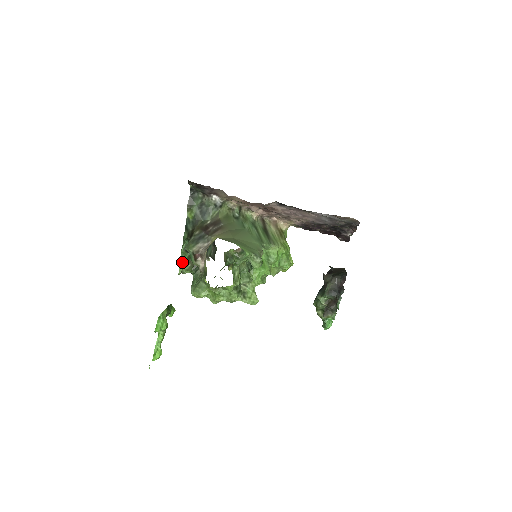
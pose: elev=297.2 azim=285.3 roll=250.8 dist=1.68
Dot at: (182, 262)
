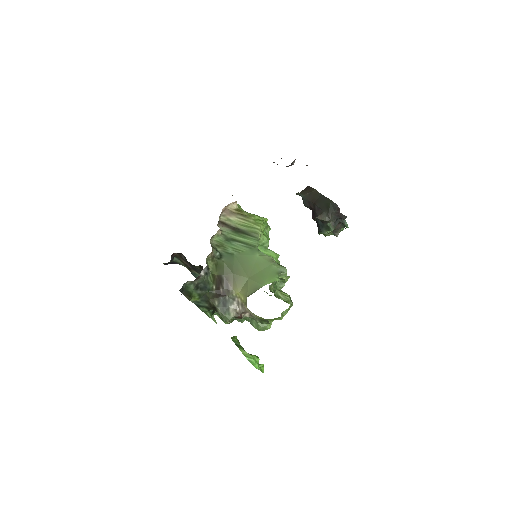
Dot at: (211, 317)
